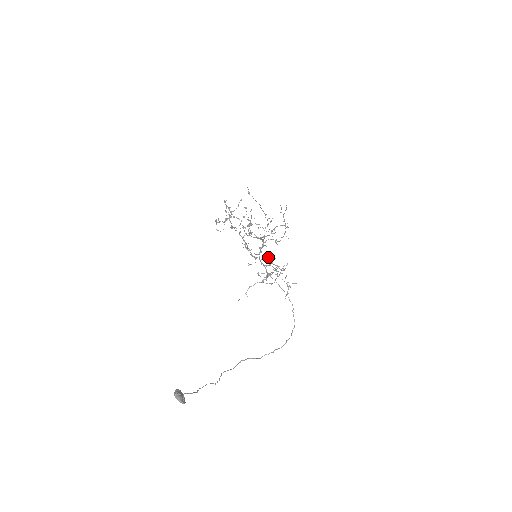
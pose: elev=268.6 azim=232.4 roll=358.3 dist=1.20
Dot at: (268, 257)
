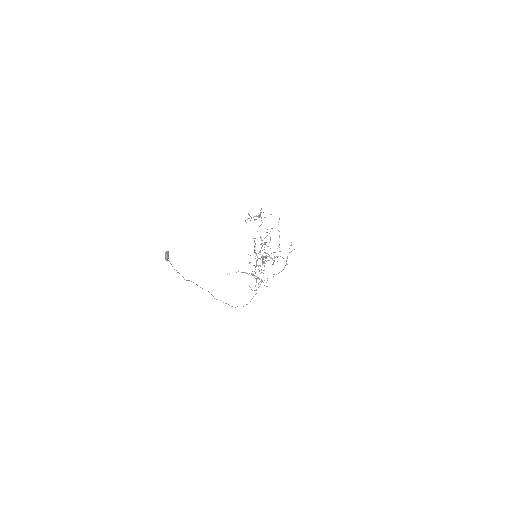
Dot at: (262, 258)
